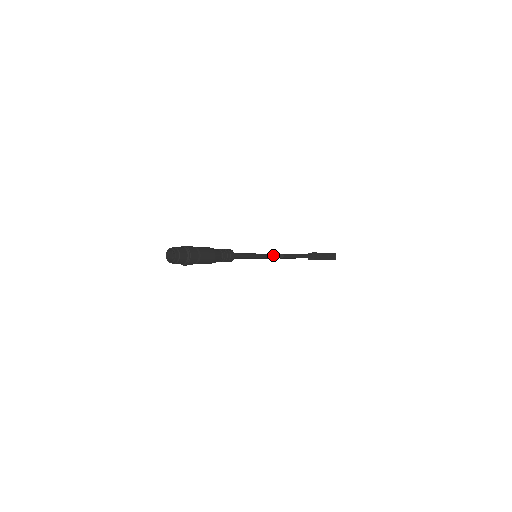
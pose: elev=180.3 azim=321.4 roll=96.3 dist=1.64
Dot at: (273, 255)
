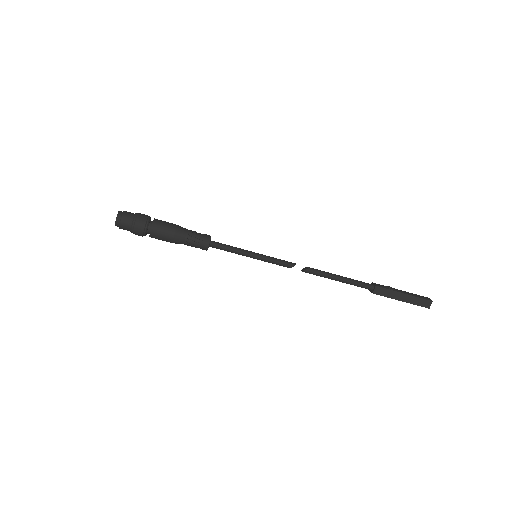
Dot at: (287, 261)
